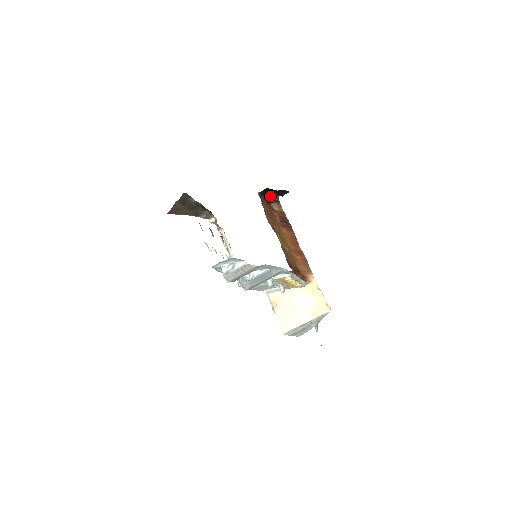
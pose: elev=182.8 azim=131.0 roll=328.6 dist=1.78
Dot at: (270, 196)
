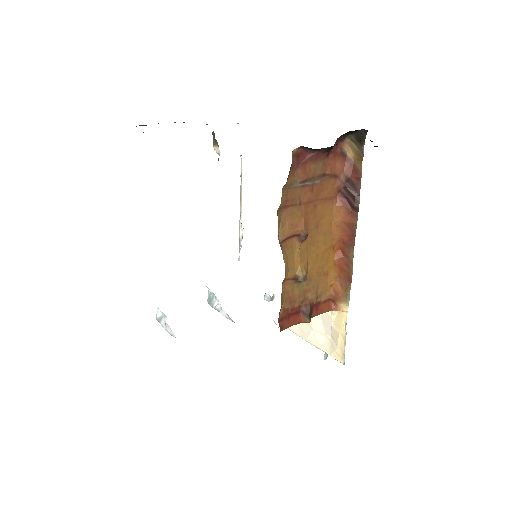
Dot at: (331, 146)
